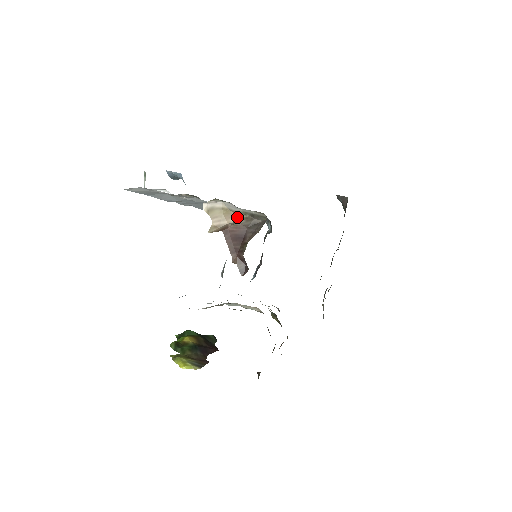
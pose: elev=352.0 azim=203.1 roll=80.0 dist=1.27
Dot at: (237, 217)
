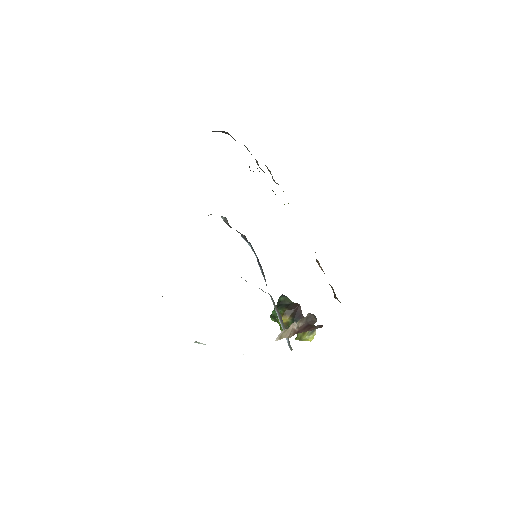
Dot at: (293, 323)
